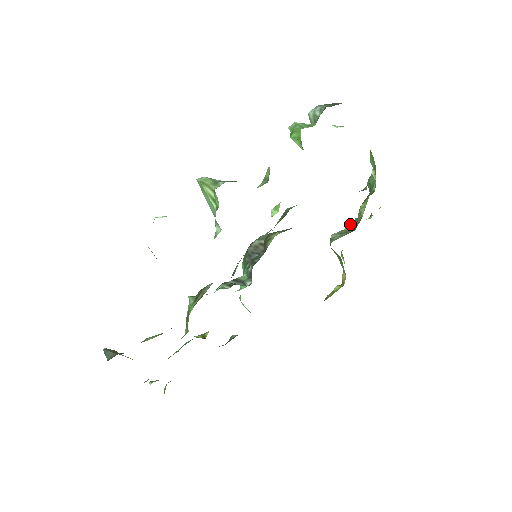
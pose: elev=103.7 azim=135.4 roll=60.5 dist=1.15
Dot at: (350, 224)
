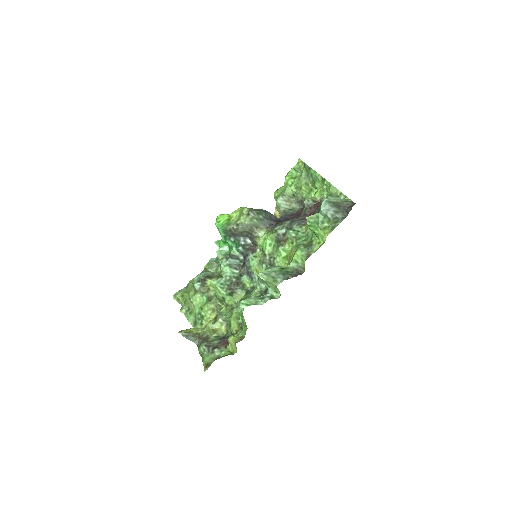
Dot at: (289, 190)
